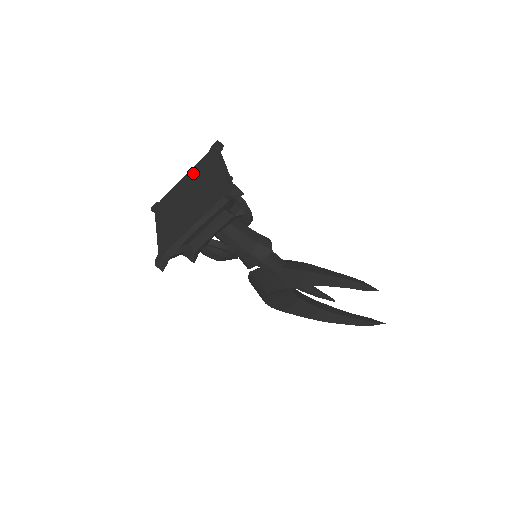
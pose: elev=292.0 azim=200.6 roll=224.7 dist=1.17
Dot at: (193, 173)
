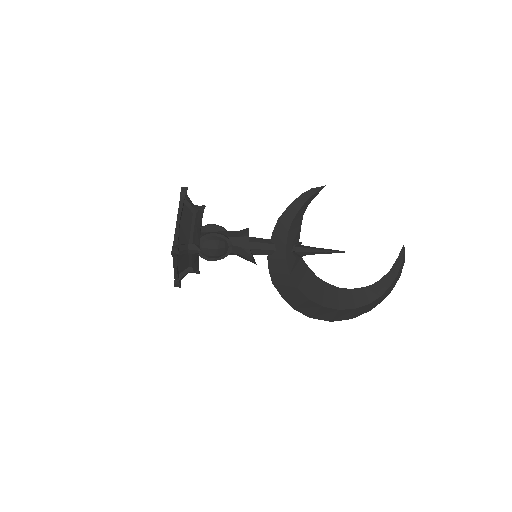
Dot at: occluded
